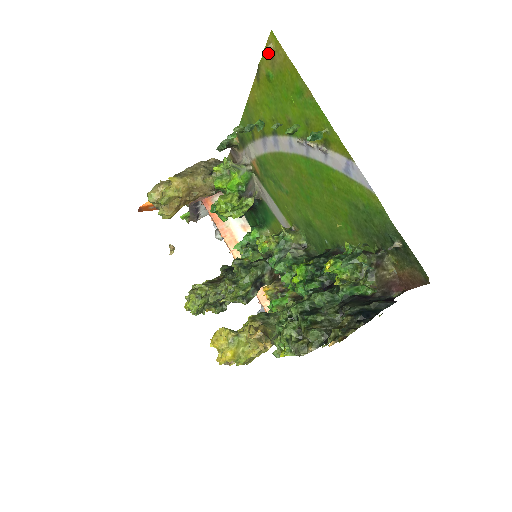
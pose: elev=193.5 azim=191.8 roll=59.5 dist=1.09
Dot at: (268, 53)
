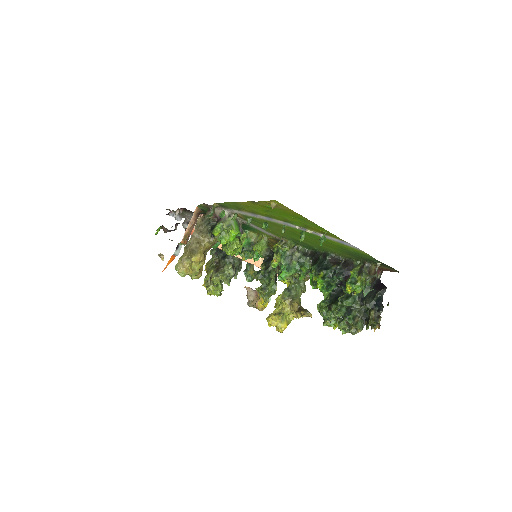
Dot at: (269, 203)
